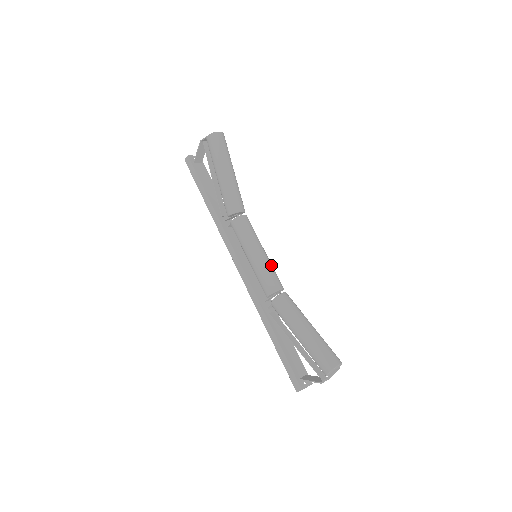
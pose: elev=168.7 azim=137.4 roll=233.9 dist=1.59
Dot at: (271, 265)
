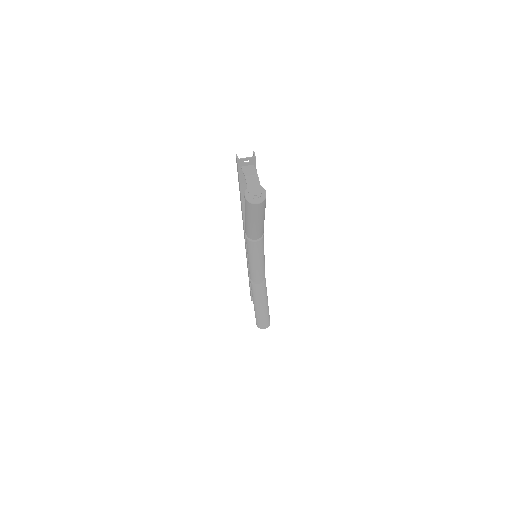
Dot at: (261, 270)
